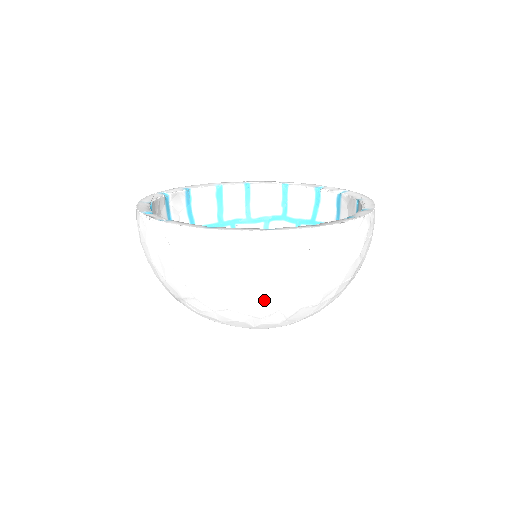
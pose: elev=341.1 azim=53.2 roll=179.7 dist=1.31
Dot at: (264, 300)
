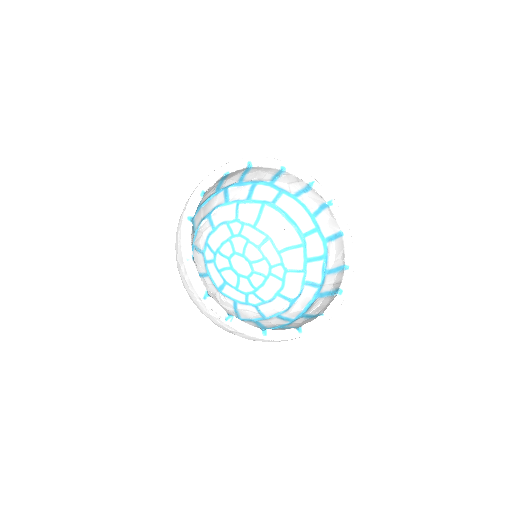
Dot at: occluded
